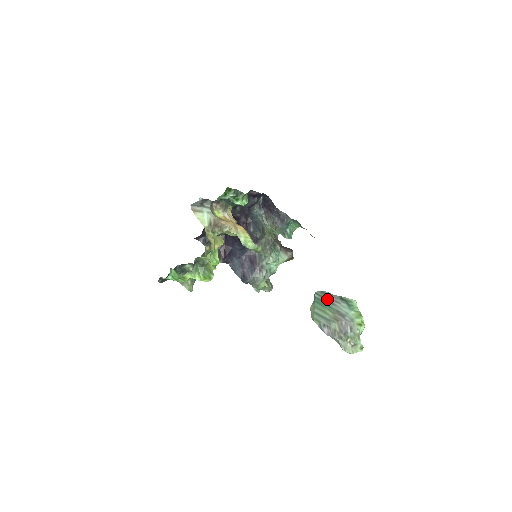
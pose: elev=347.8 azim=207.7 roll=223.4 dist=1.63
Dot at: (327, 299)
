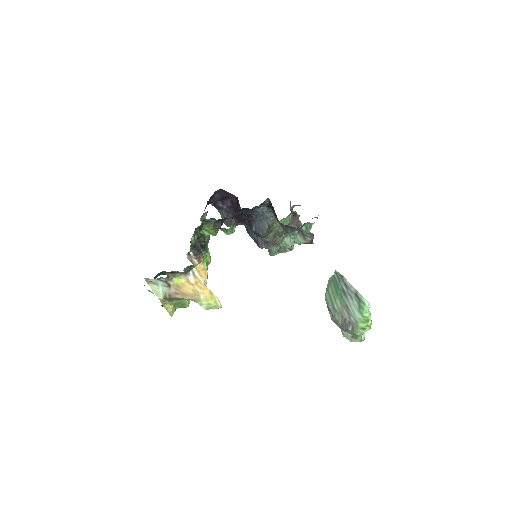
Dot at: (342, 287)
